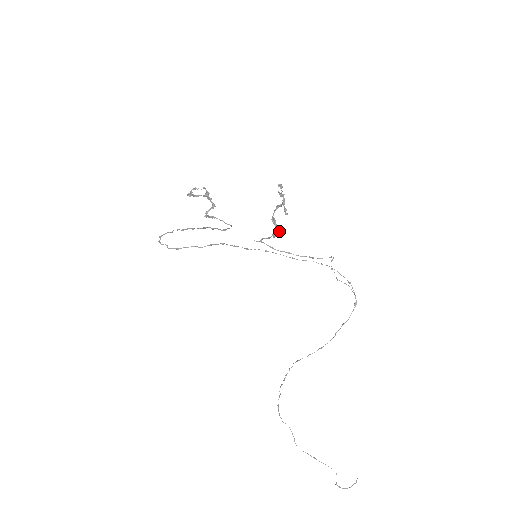
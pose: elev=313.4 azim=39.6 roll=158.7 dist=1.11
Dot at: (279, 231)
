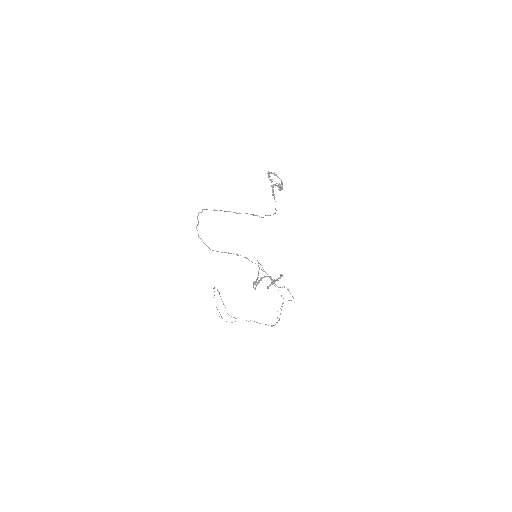
Dot at: (255, 289)
